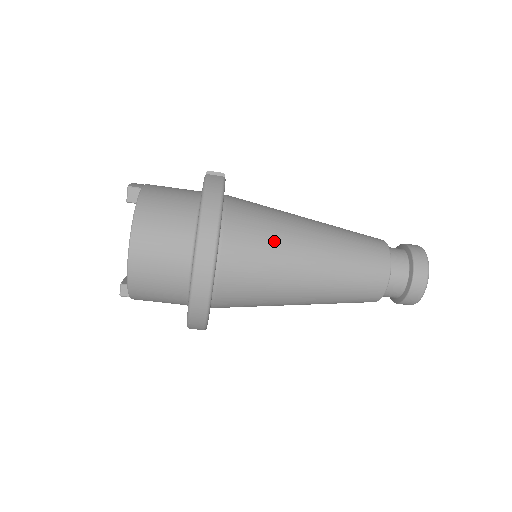
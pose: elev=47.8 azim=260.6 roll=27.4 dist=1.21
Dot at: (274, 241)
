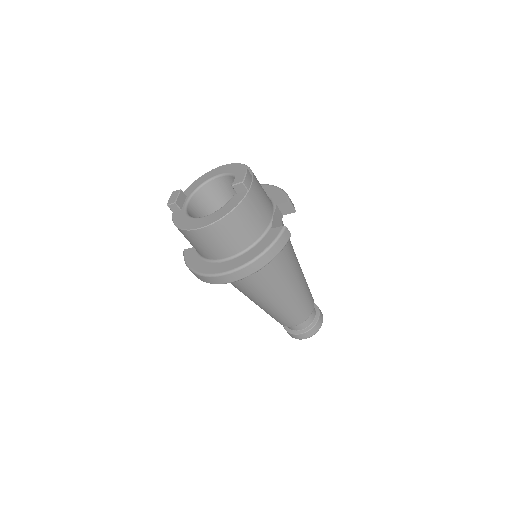
Dot at: (272, 281)
